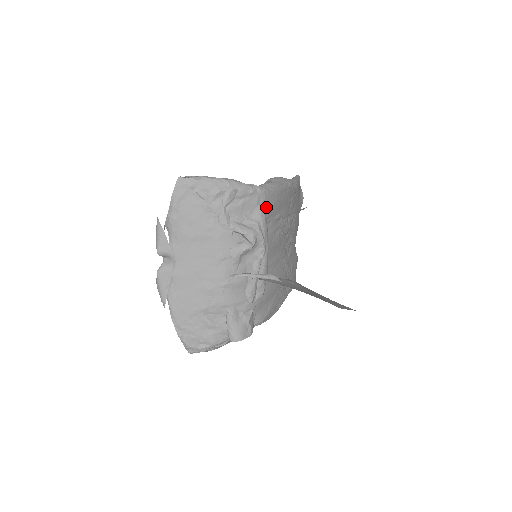
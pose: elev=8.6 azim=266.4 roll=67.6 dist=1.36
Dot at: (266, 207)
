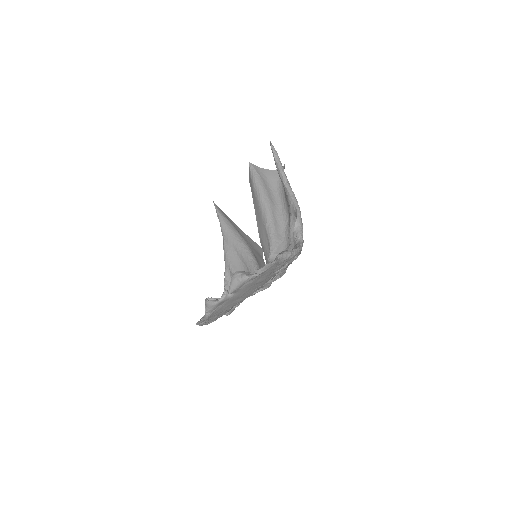
Dot at: occluded
